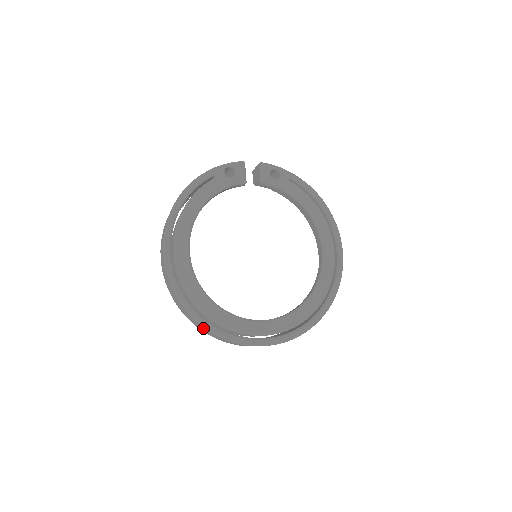
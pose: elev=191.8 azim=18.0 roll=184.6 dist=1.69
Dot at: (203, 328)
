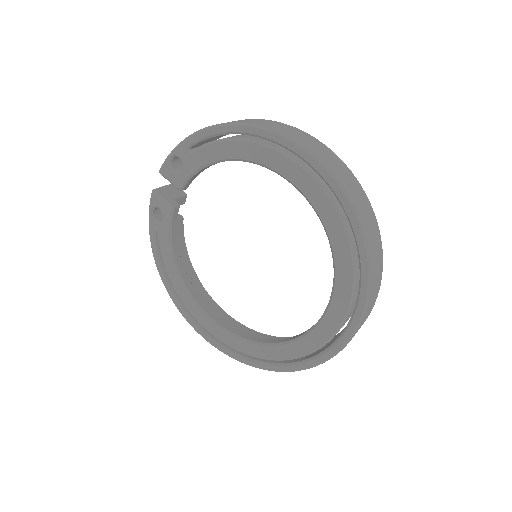
Dot at: occluded
